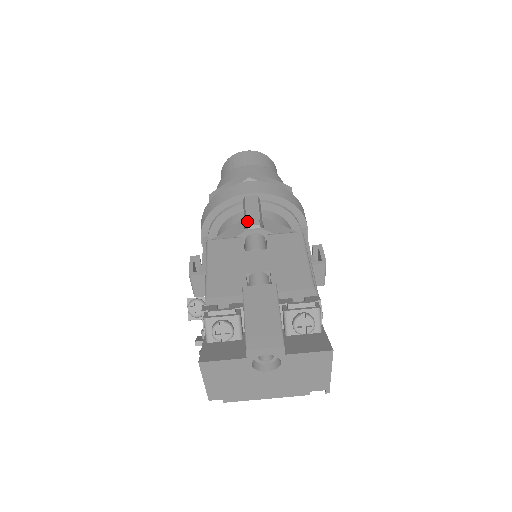
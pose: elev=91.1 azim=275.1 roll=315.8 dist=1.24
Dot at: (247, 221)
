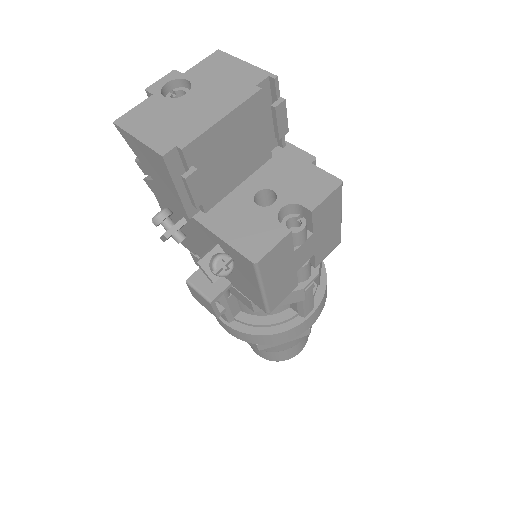
Dot at: occluded
